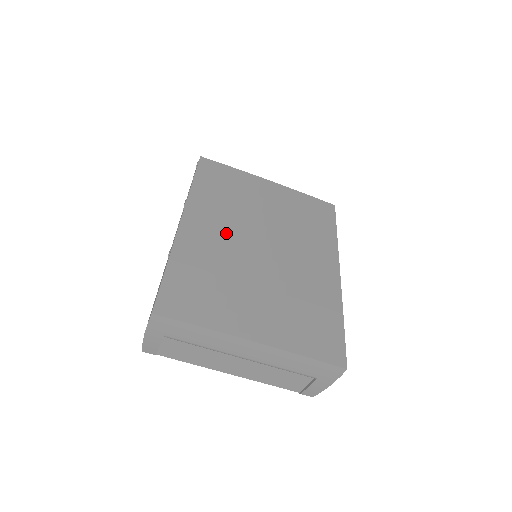
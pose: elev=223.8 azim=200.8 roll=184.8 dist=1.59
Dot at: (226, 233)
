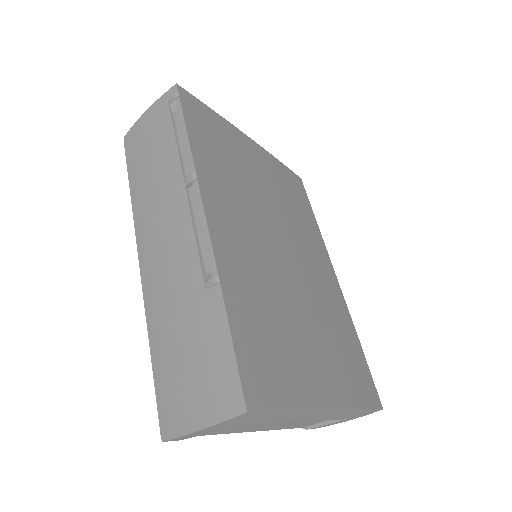
Dot at: (253, 234)
